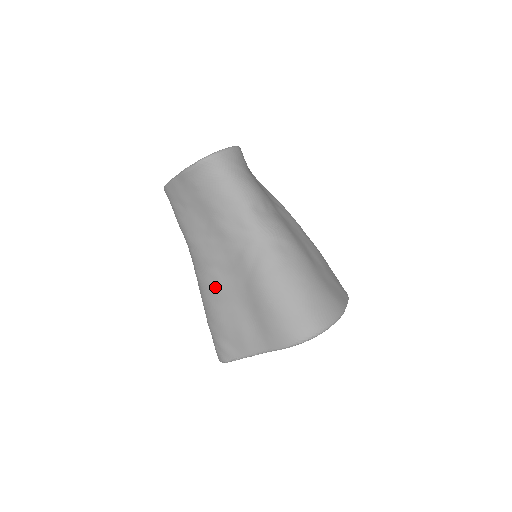
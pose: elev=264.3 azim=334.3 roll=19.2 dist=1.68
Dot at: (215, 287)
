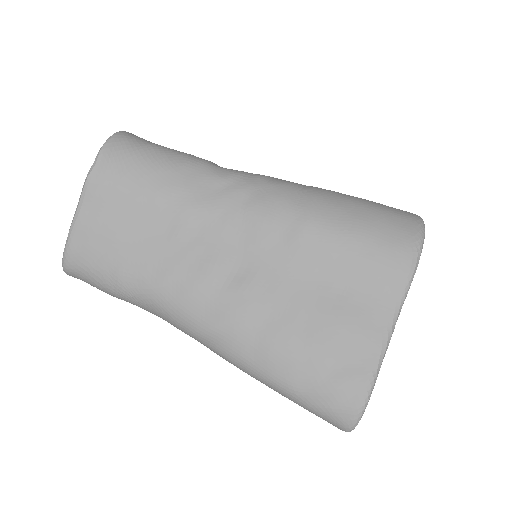
Dot at: (250, 303)
